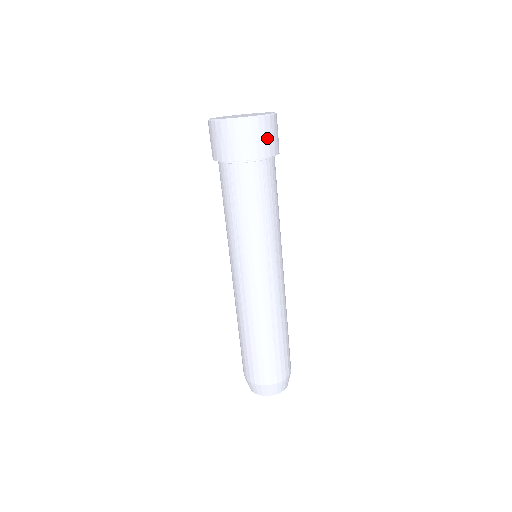
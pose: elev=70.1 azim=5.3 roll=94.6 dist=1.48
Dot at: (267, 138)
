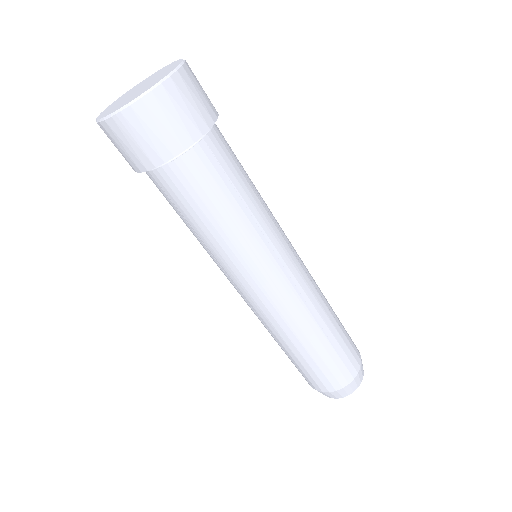
Dot at: (174, 120)
